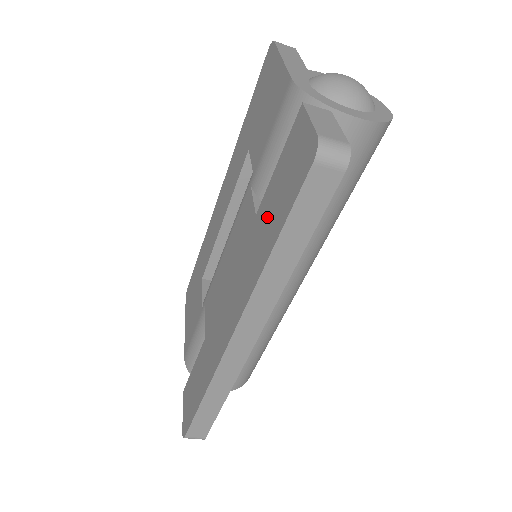
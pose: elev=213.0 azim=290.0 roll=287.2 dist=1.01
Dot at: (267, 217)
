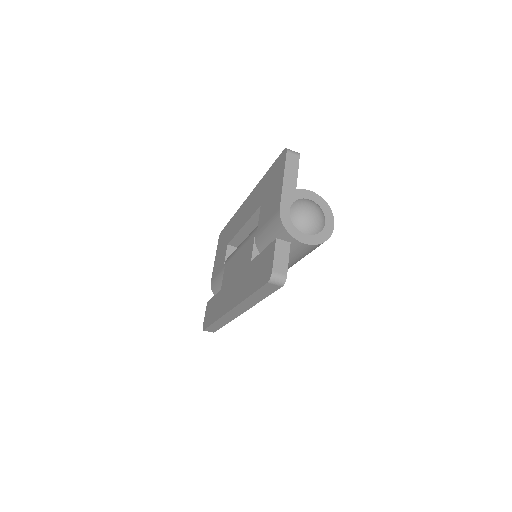
Dot at: (253, 274)
